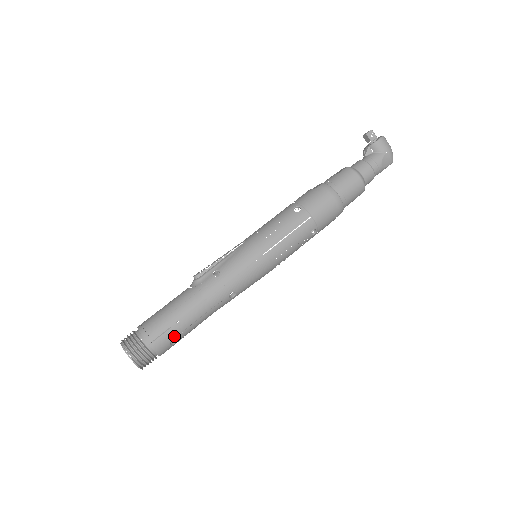
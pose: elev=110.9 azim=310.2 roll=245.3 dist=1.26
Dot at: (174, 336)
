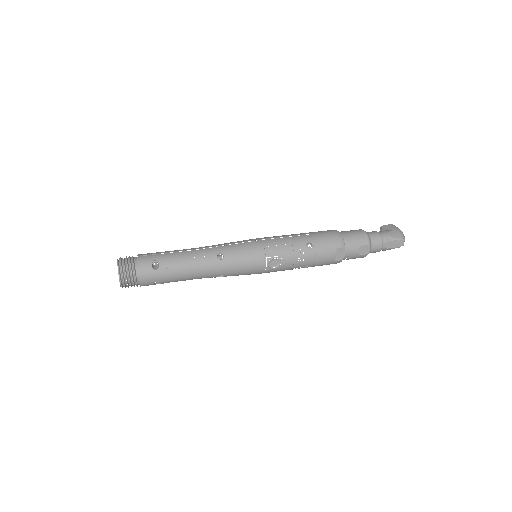
Dot at: (158, 260)
